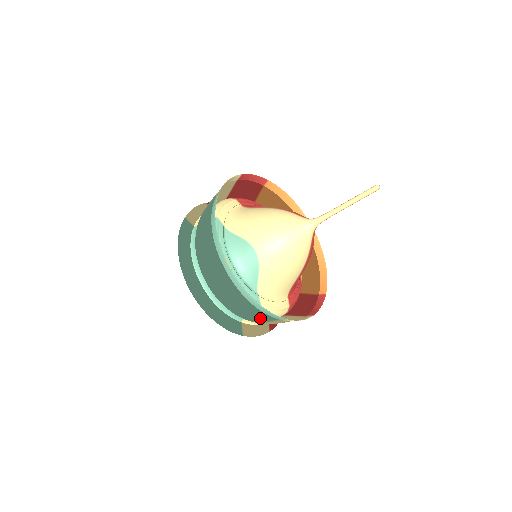
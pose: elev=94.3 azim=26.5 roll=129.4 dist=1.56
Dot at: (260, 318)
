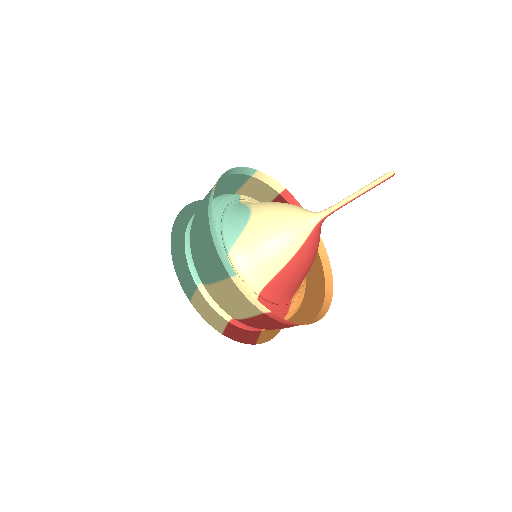
Dot at: (213, 269)
